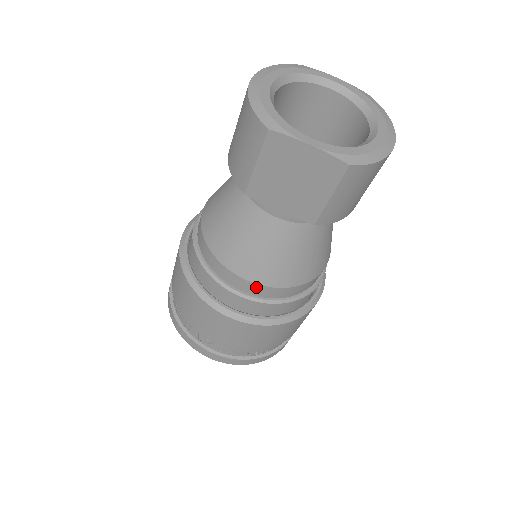
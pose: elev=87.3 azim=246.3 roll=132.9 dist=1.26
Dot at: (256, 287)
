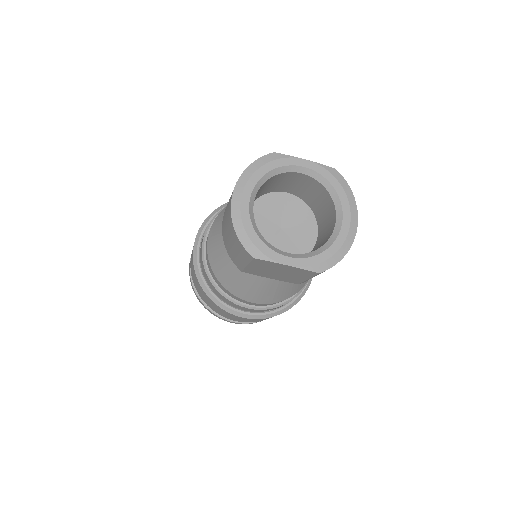
Dot at: (260, 304)
